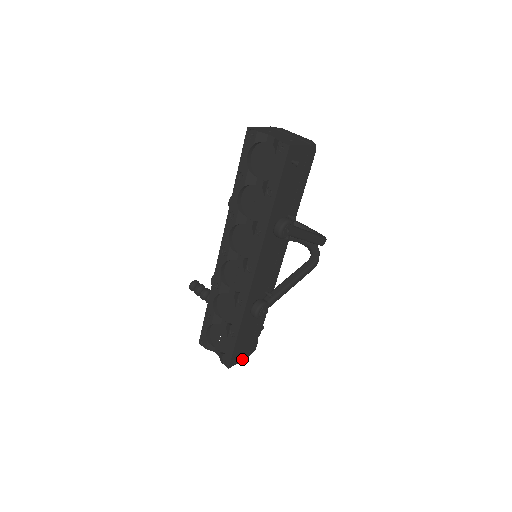
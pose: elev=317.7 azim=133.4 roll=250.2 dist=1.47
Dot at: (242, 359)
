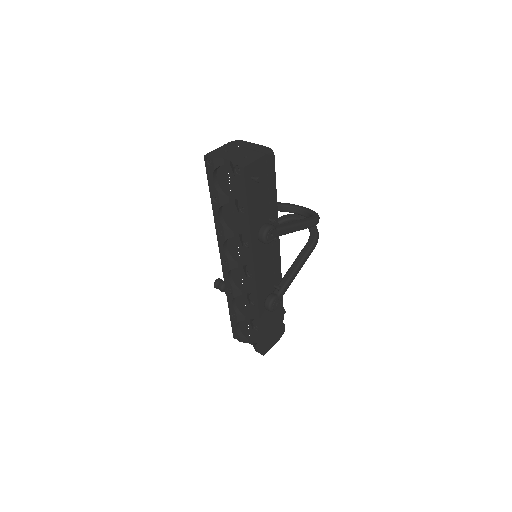
Dot at: (274, 343)
